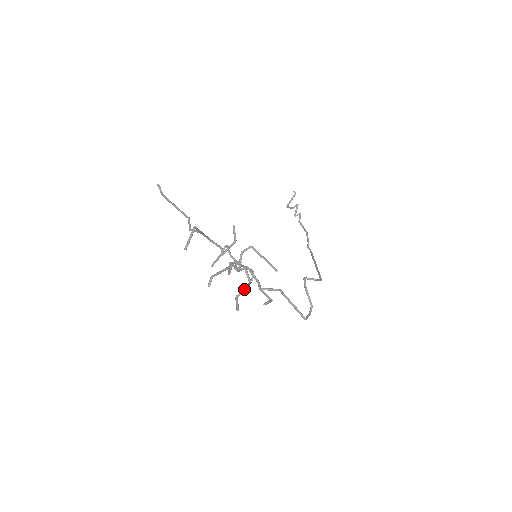
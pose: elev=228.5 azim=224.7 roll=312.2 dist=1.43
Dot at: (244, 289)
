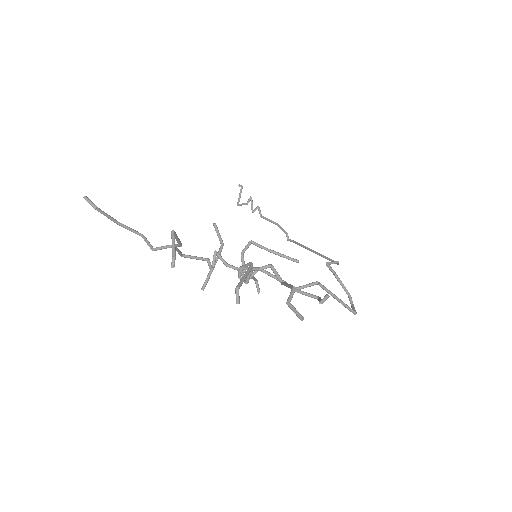
Dot at: (292, 288)
